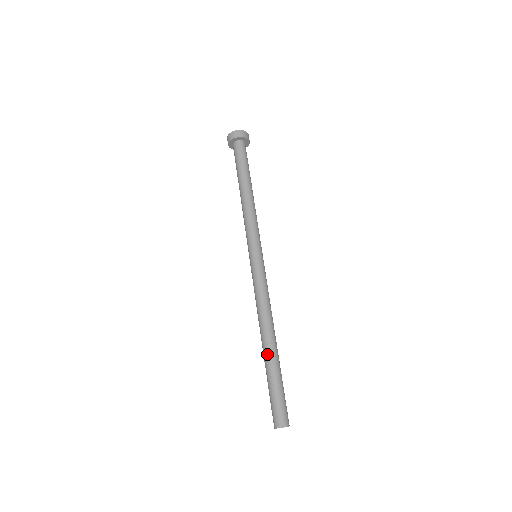
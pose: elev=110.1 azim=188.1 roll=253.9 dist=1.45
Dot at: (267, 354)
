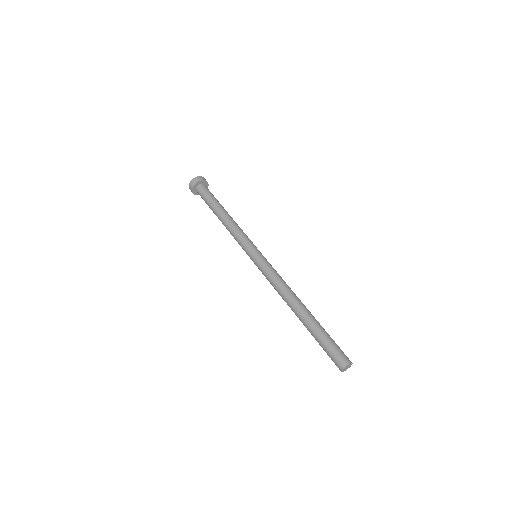
Dot at: (309, 315)
